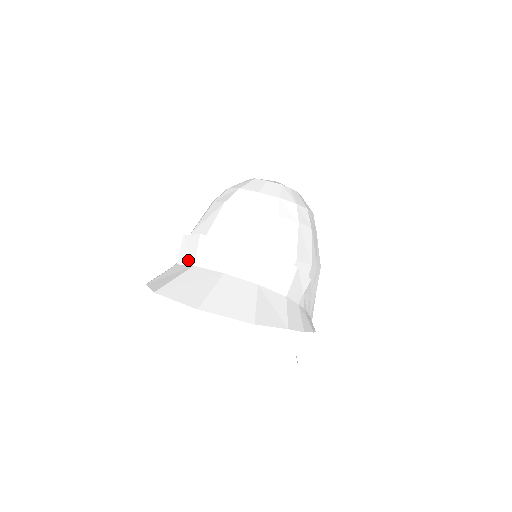
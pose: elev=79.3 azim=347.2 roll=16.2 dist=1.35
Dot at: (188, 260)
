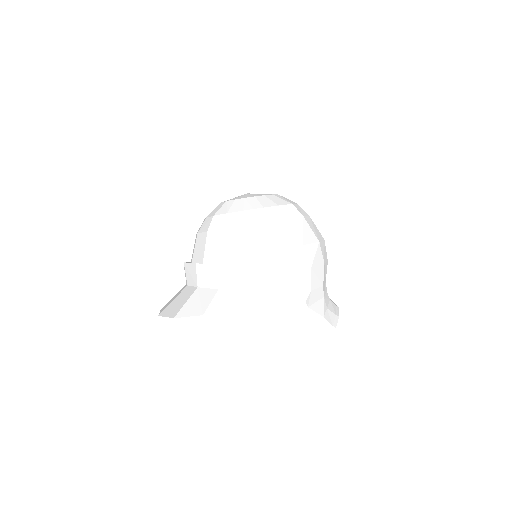
Dot at: occluded
